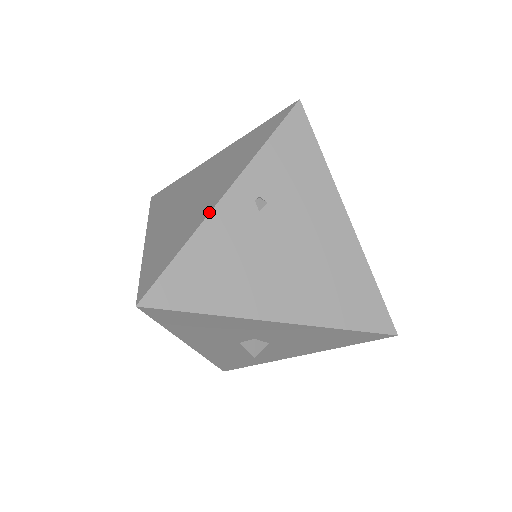
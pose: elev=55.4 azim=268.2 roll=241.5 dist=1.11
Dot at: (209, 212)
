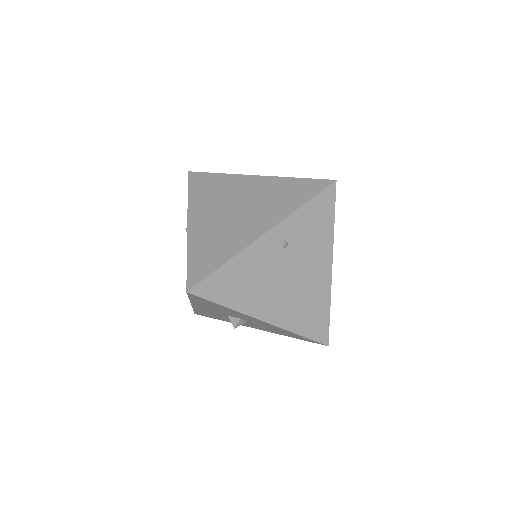
Dot at: (252, 242)
